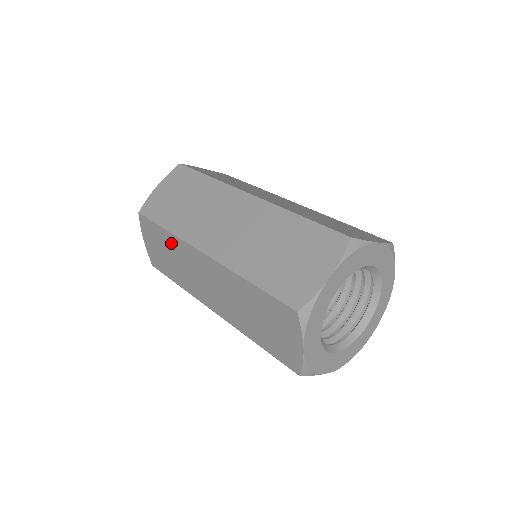
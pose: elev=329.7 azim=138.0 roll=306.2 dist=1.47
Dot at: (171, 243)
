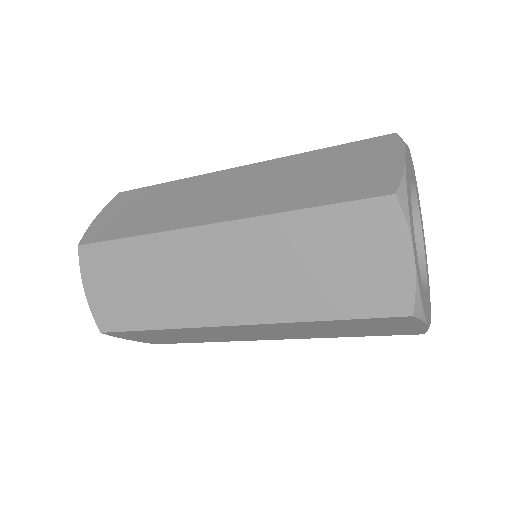
Dot at: (145, 254)
